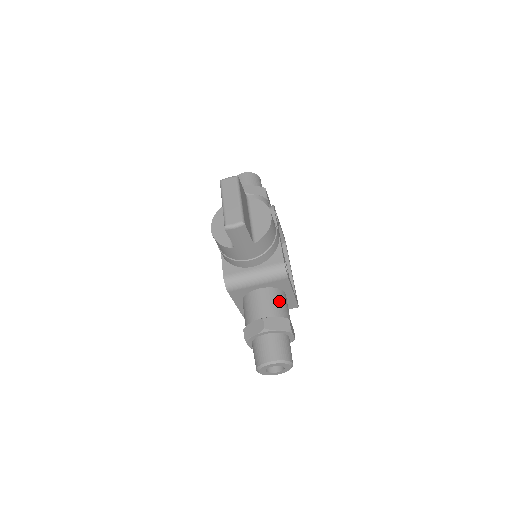
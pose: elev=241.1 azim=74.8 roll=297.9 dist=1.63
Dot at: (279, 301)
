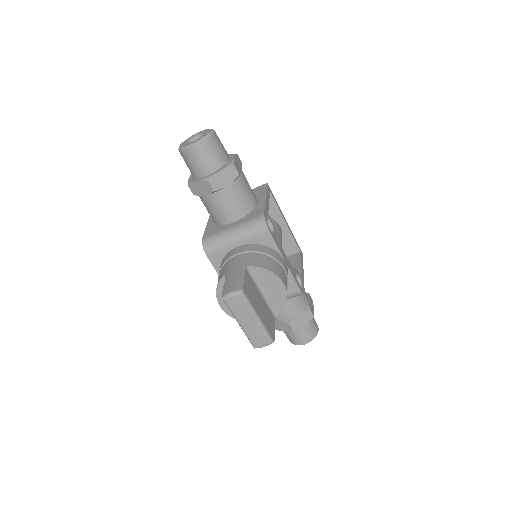
Dot at: (297, 298)
